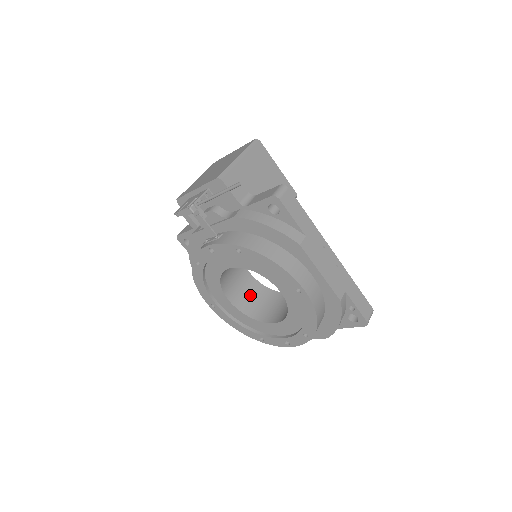
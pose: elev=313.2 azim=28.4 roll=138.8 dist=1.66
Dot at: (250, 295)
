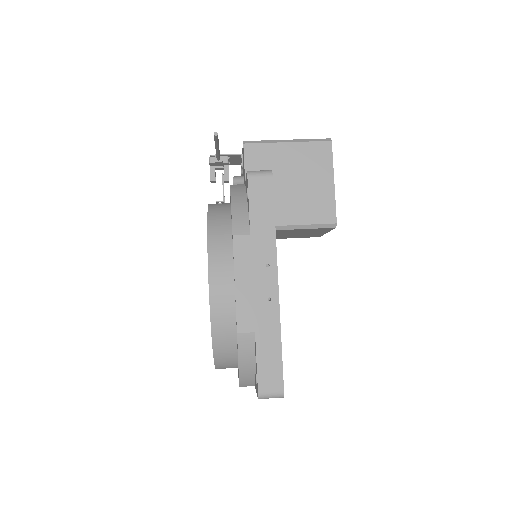
Dot at: occluded
